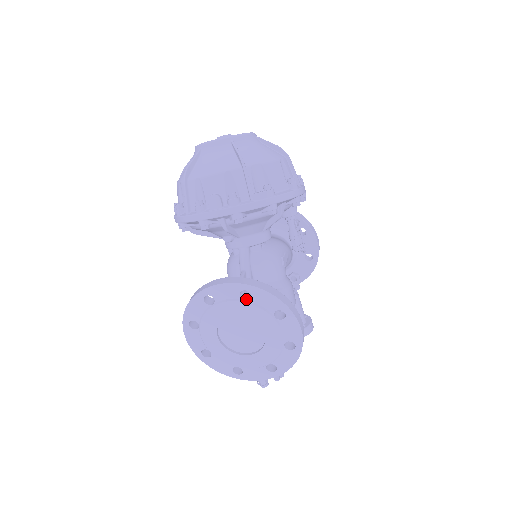
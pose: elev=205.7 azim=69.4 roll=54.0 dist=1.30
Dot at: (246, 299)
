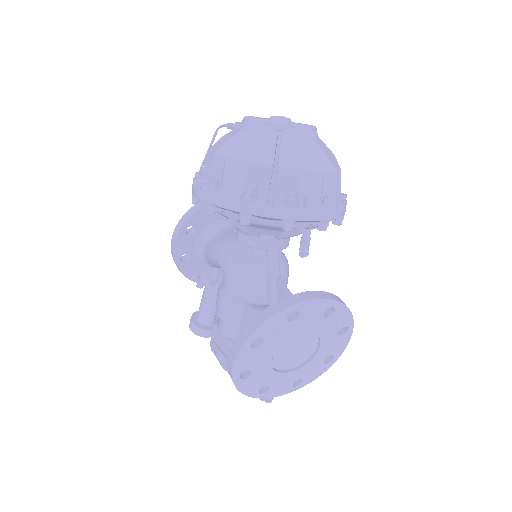
Dot at: (326, 315)
